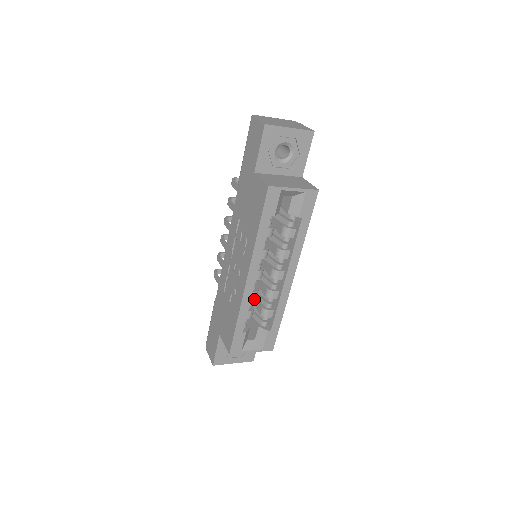
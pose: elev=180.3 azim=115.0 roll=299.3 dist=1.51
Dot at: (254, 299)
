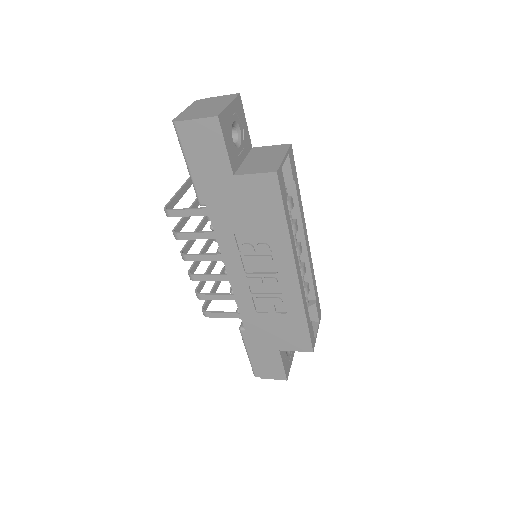
Dot at: occluded
